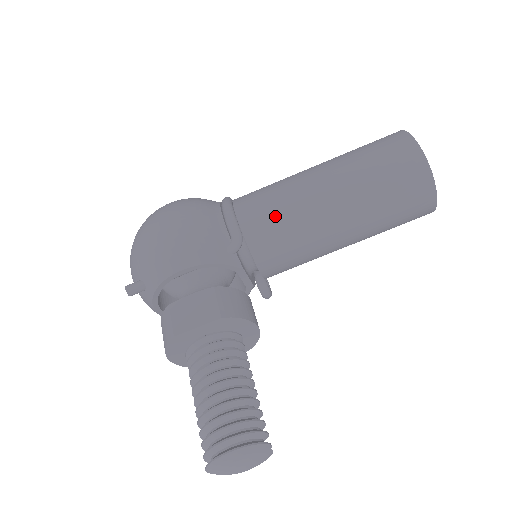
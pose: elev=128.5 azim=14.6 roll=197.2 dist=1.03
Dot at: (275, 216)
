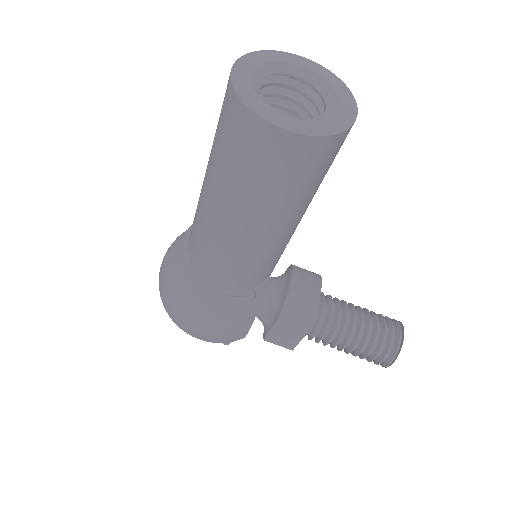
Dot at: (250, 268)
